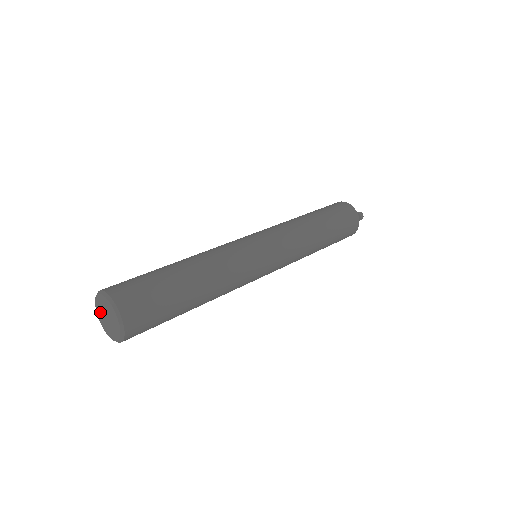
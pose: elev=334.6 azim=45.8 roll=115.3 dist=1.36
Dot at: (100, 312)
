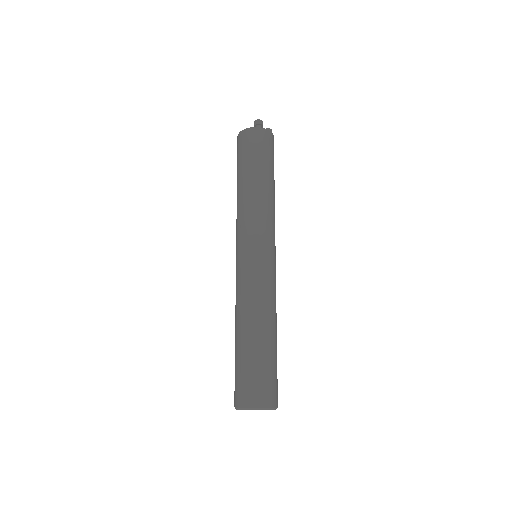
Dot at: occluded
